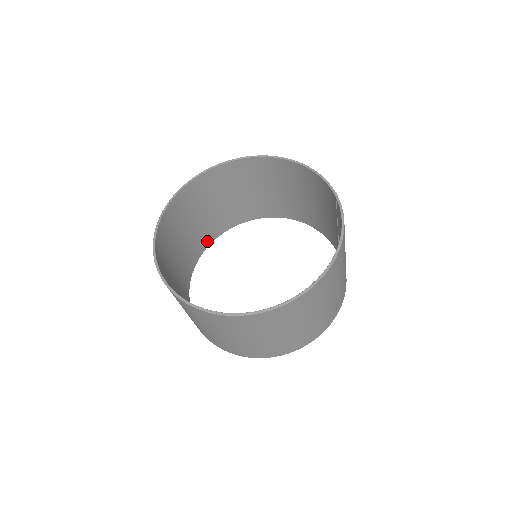
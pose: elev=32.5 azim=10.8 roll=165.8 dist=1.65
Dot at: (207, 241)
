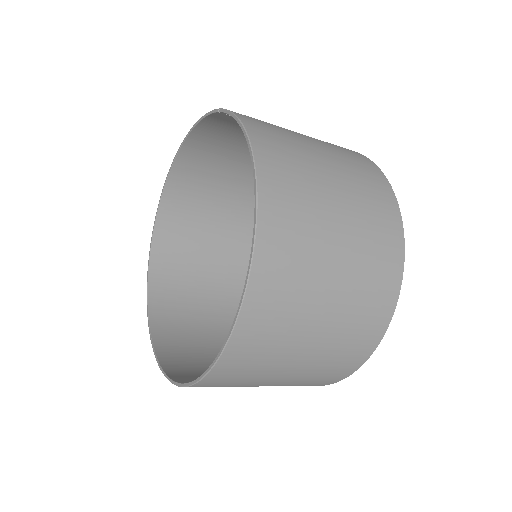
Dot at: occluded
